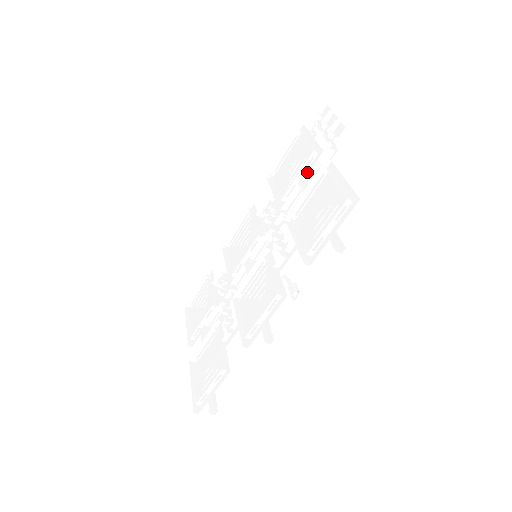
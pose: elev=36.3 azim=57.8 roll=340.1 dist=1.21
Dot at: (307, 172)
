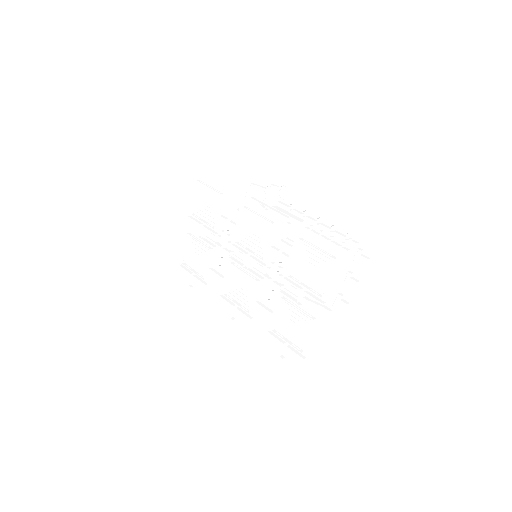
Dot at: (308, 298)
